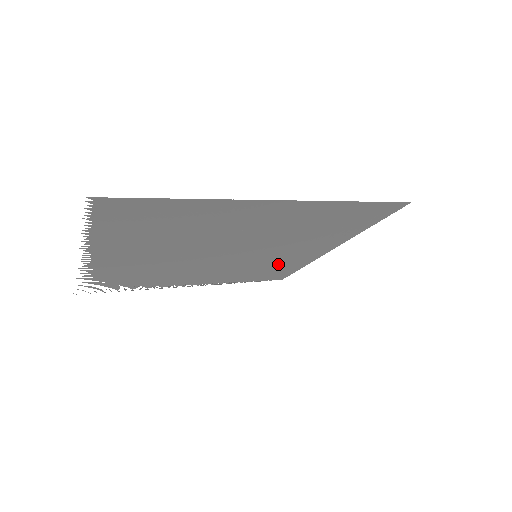
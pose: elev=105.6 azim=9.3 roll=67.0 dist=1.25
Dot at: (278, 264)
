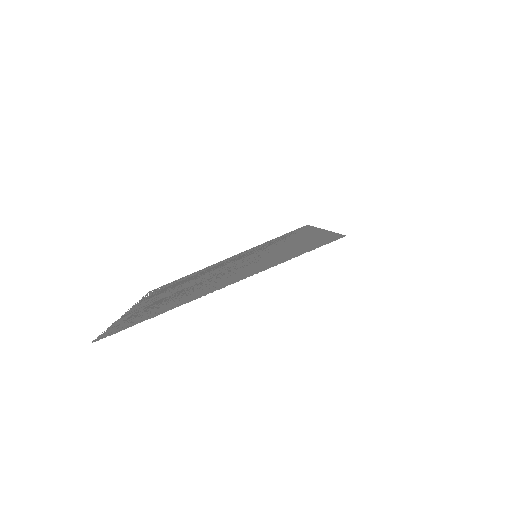
Dot at: occluded
